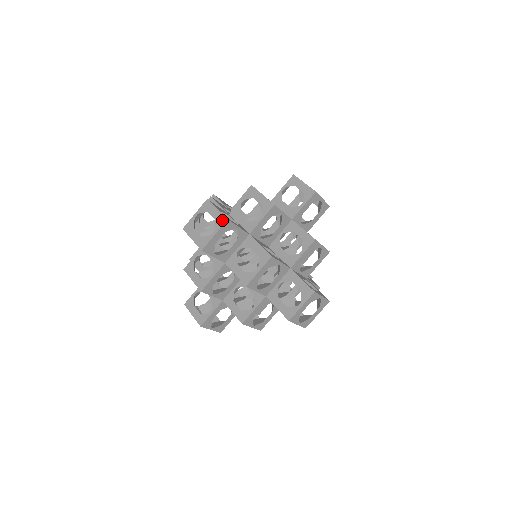
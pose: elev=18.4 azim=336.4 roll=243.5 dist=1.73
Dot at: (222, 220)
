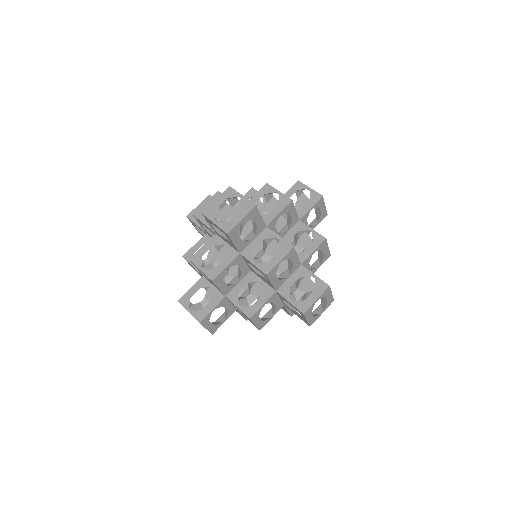
Dot at: occluded
